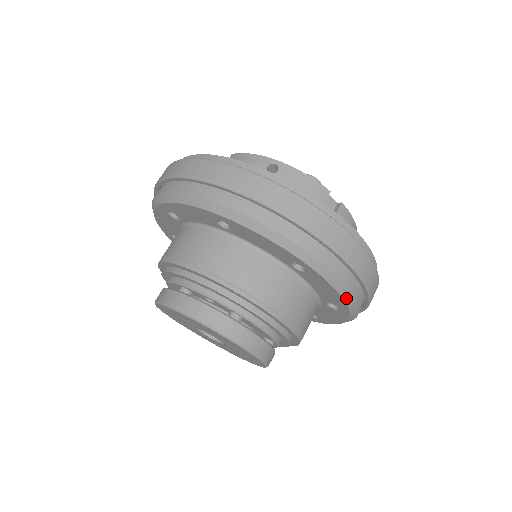
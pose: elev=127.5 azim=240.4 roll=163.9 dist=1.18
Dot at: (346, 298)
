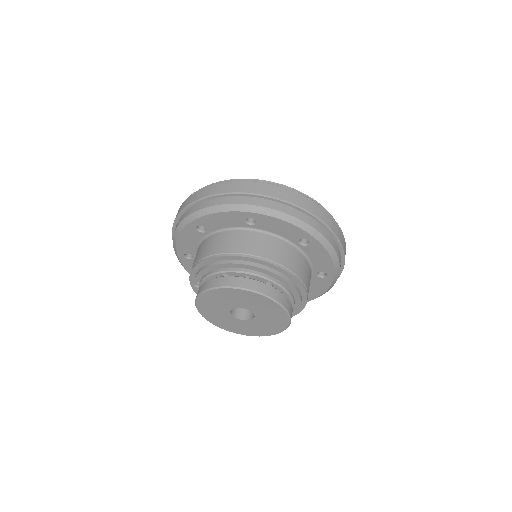
Dot at: (334, 261)
